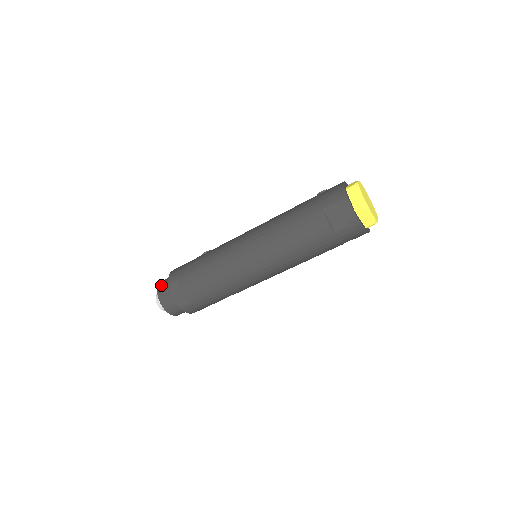
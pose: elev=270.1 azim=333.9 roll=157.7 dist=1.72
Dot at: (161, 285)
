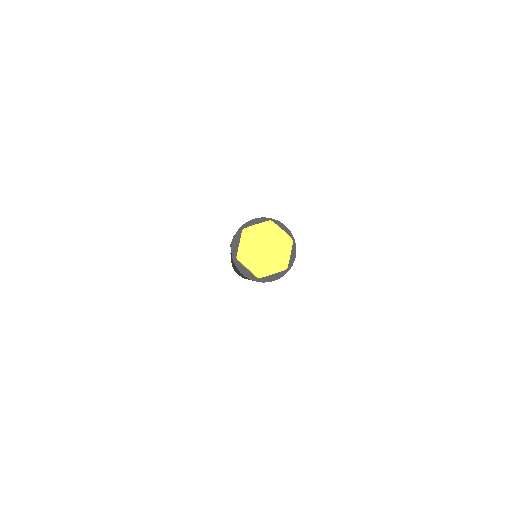
Dot at: occluded
